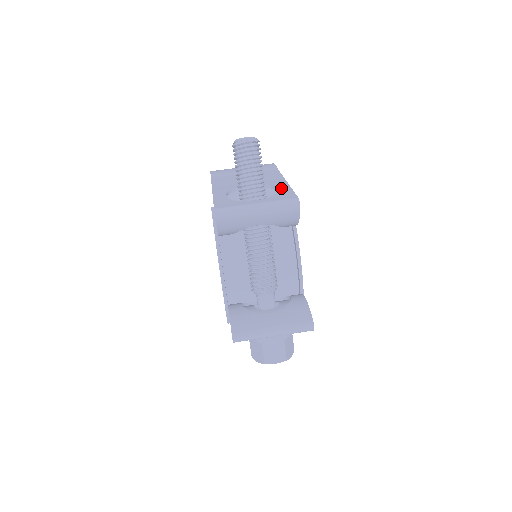
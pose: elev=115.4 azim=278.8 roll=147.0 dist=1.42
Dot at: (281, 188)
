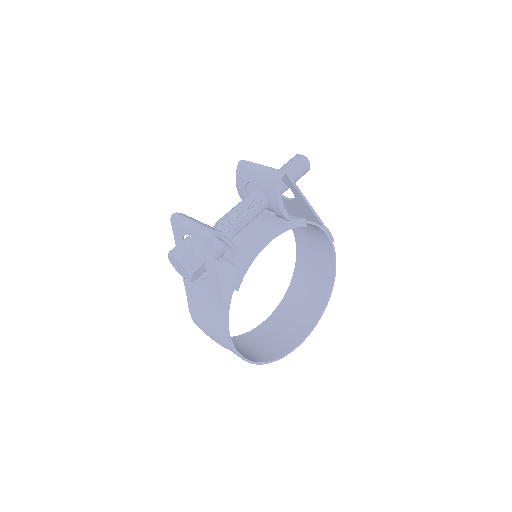
Dot at: occluded
